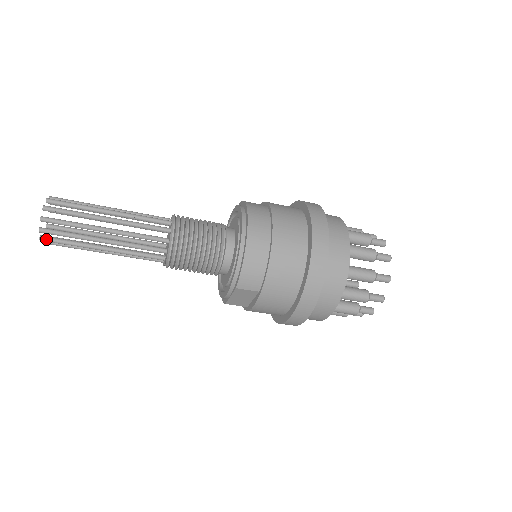
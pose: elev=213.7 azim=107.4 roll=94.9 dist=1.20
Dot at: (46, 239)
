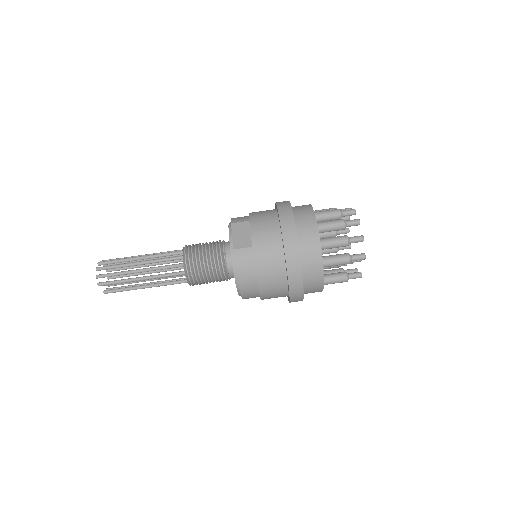
Dot at: (101, 267)
